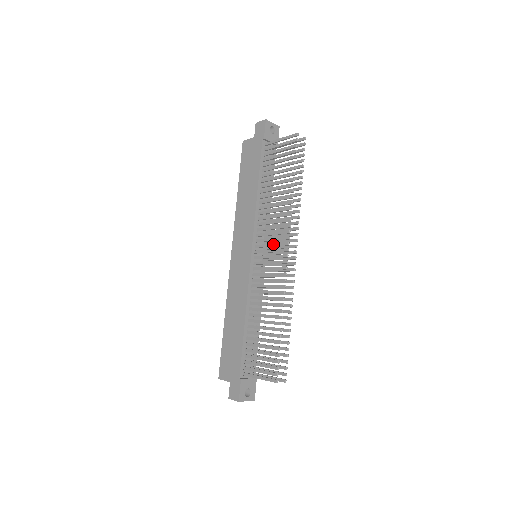
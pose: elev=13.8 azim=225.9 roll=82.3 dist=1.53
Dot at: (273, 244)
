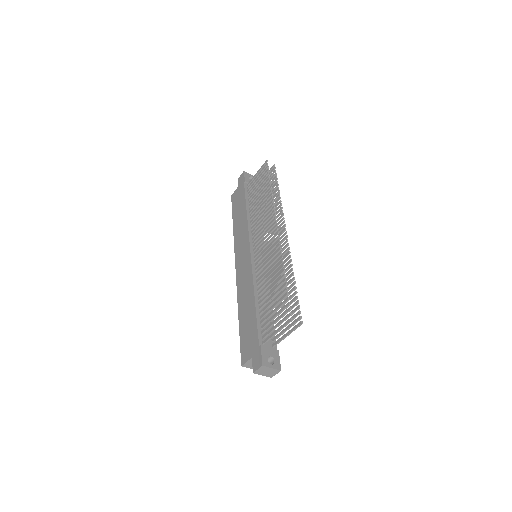
Dot at: (265, 232)
